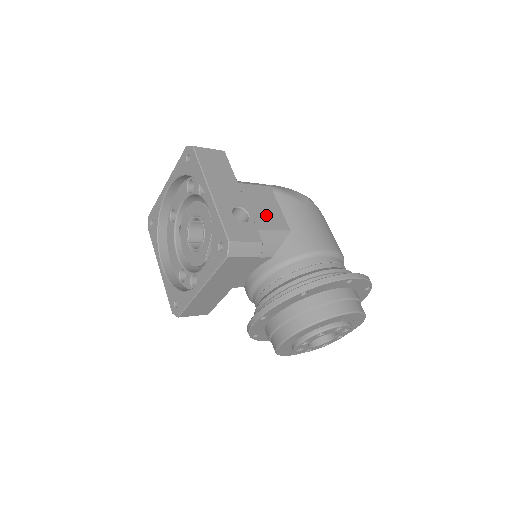
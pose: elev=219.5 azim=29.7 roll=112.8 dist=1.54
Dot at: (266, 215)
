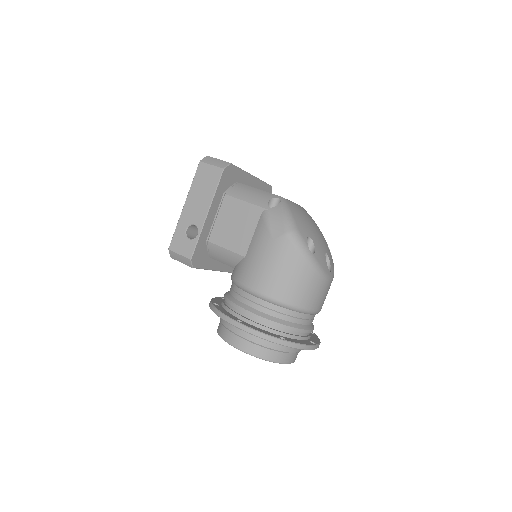
Dot at: (234, 235)
